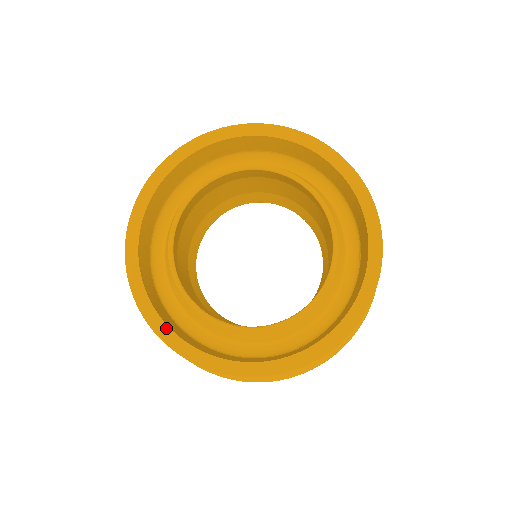
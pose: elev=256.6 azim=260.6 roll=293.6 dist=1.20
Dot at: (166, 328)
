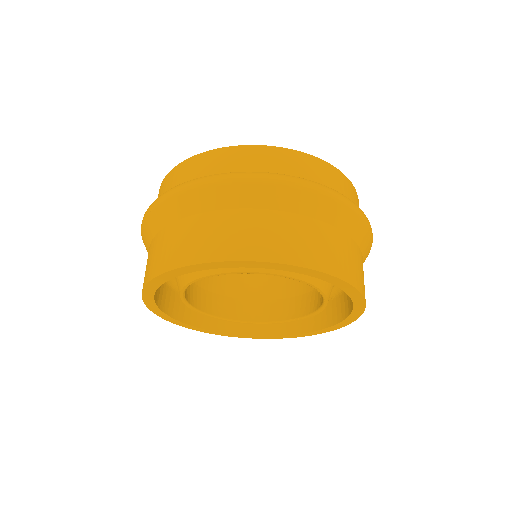
Dot at: (244, 336)
